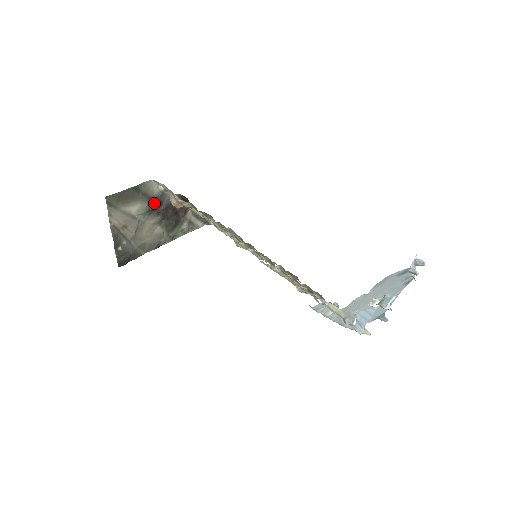
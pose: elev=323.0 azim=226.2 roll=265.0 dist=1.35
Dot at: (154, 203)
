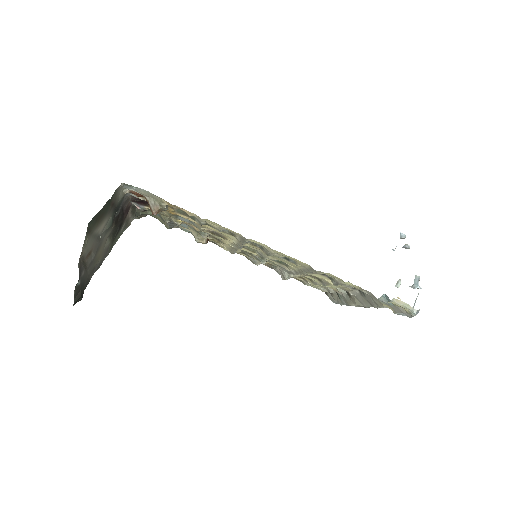
Dot at: (114, 212)
